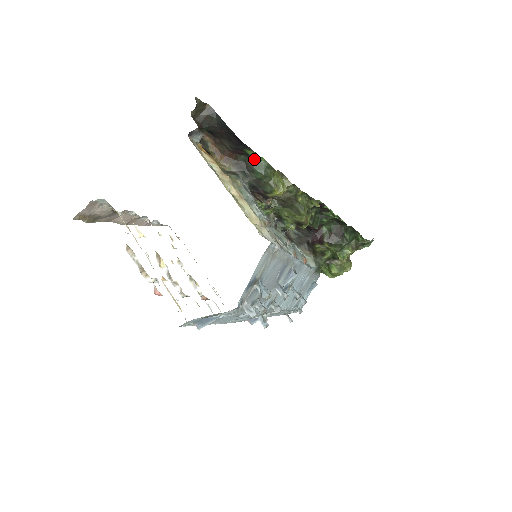
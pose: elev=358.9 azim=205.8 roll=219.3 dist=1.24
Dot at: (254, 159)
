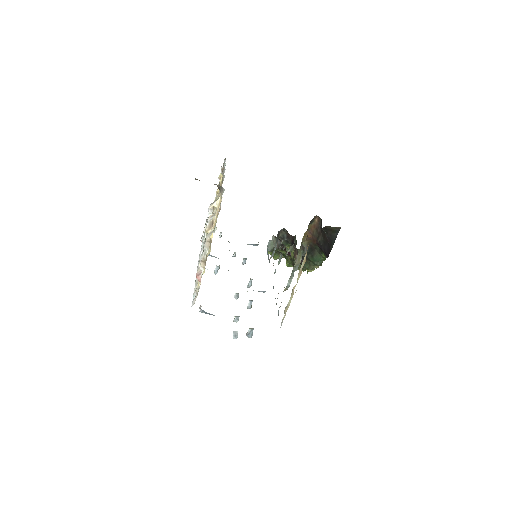
Dot at: (321, 254)
